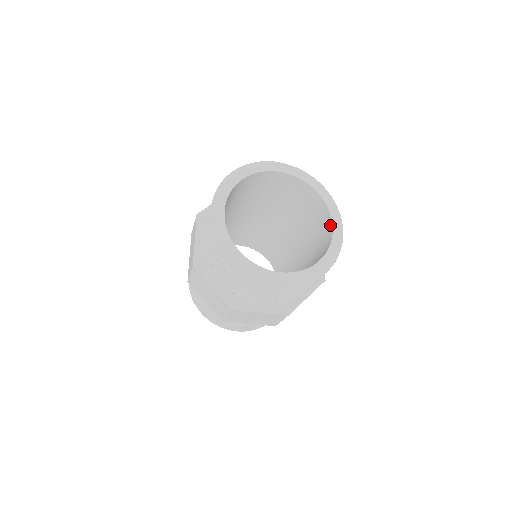
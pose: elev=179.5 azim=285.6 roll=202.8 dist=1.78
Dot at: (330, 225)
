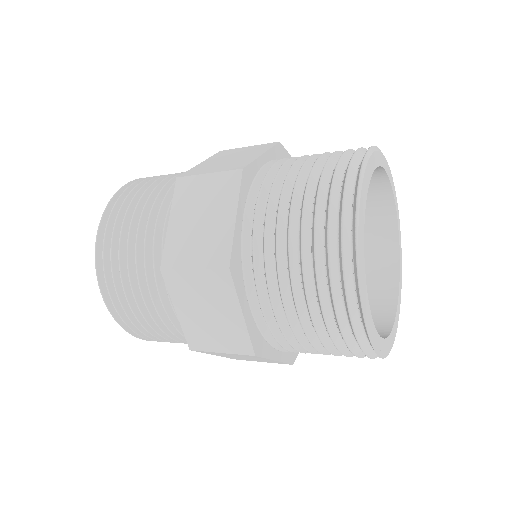
Dot at: (390, 214)
